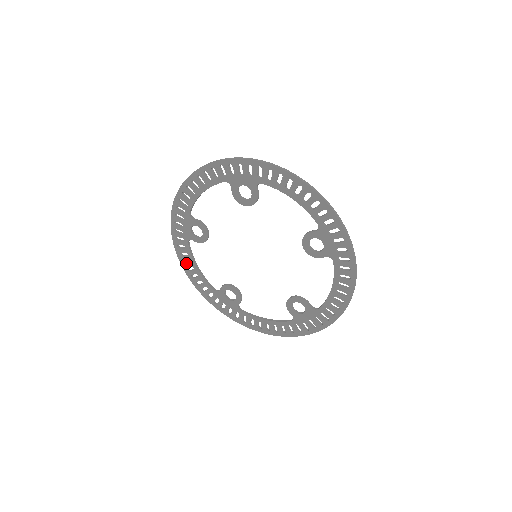
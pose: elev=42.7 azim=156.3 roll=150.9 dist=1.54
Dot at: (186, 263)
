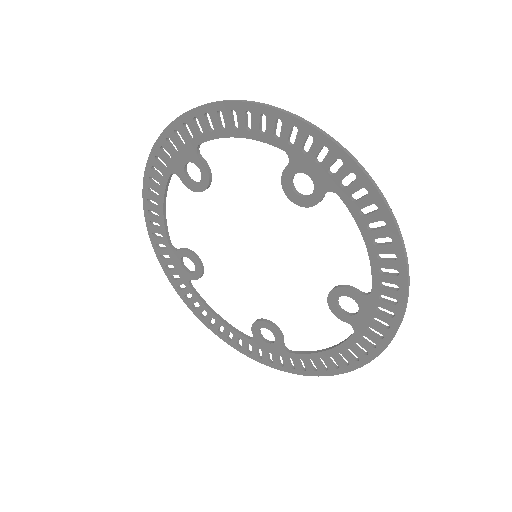
Dot at: (151, 193)
